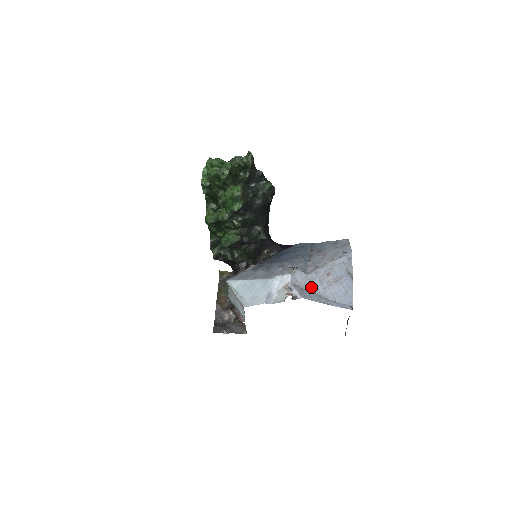
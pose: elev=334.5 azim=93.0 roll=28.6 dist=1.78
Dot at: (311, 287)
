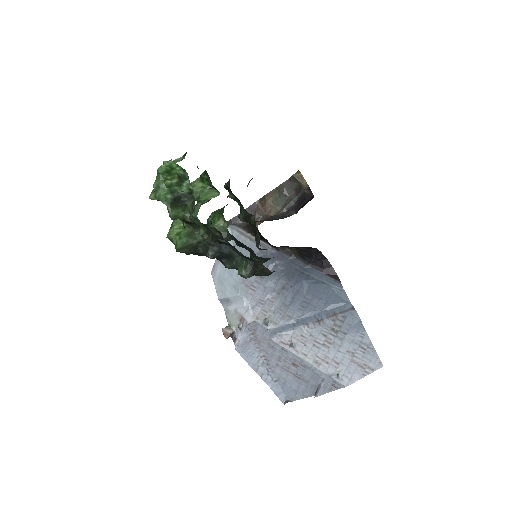
Dot at: (265, 349)
